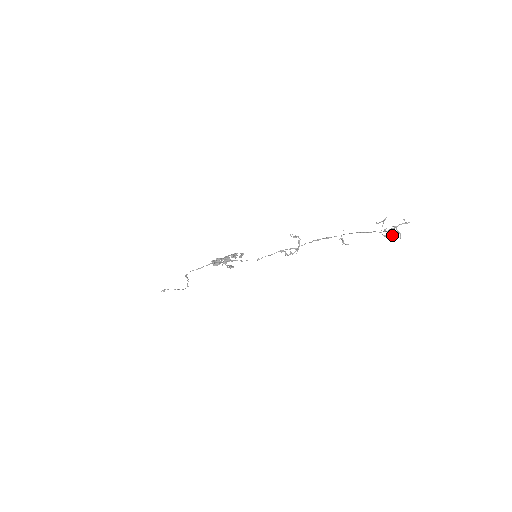
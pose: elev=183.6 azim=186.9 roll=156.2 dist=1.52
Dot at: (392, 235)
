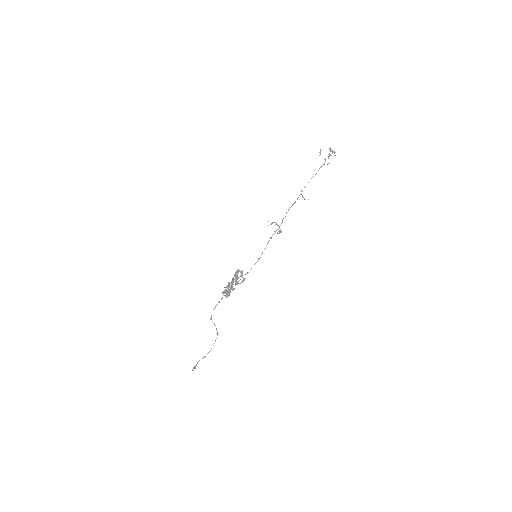
Dot at: occluded
